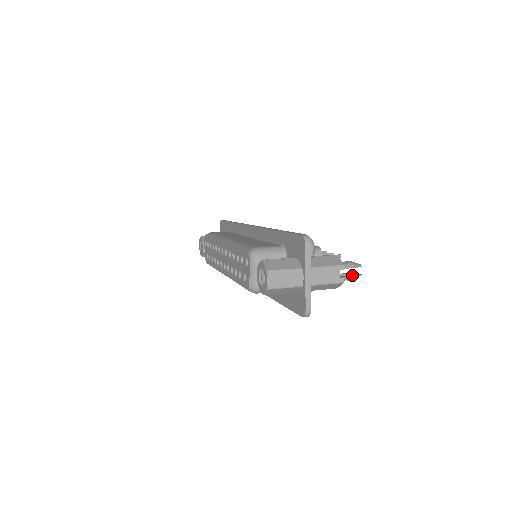
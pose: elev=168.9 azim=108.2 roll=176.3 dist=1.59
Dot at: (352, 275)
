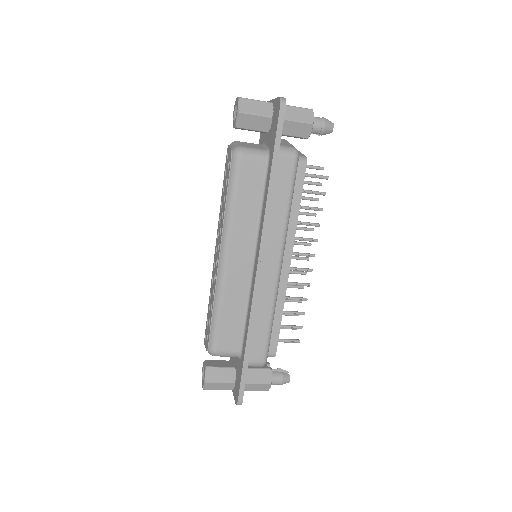
Dot at: (323, 121)
